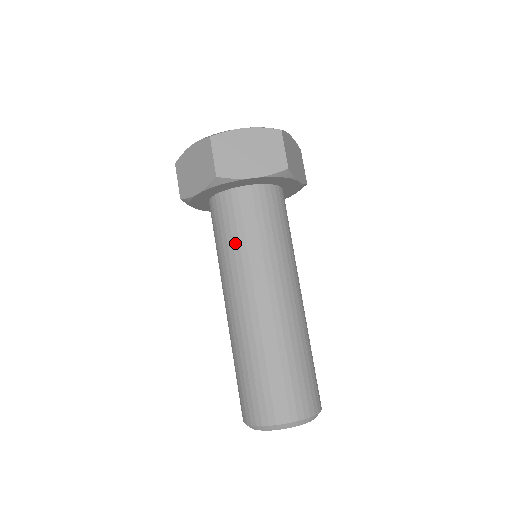
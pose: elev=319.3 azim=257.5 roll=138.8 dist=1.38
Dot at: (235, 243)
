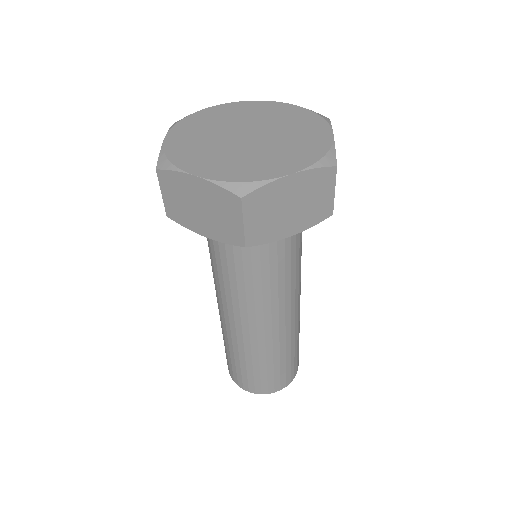
Dot at: (247, 279)
